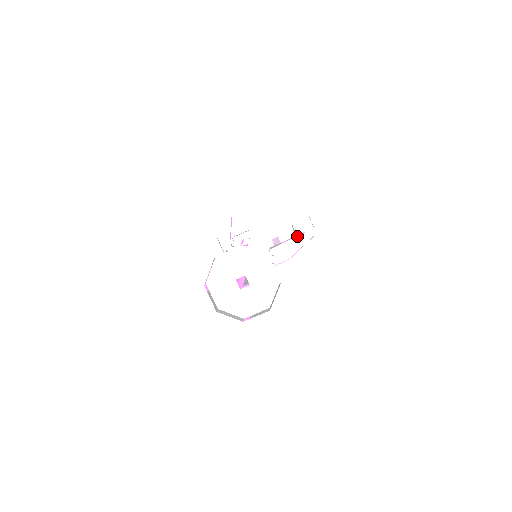
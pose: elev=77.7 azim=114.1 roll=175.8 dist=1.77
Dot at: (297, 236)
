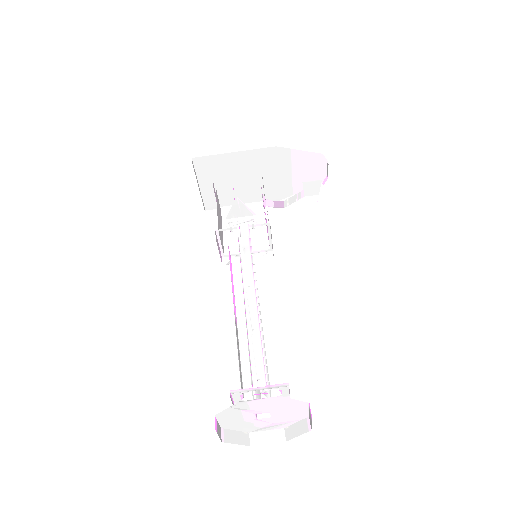
Dot at: (302, 179)
